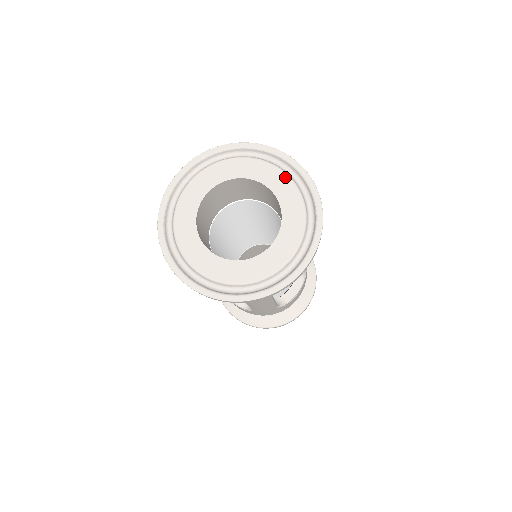
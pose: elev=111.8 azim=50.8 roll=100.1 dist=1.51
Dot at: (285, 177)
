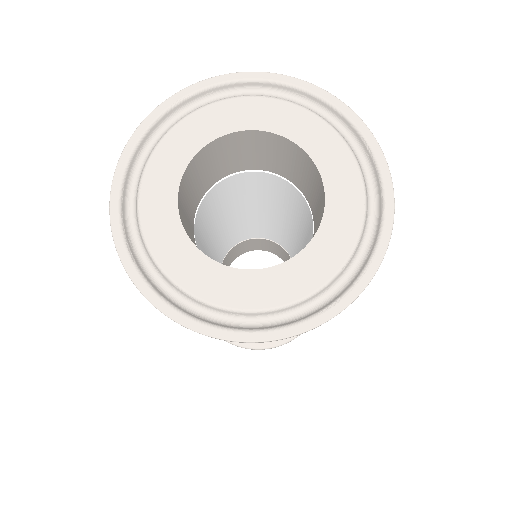
Dot at: (297, 109)
